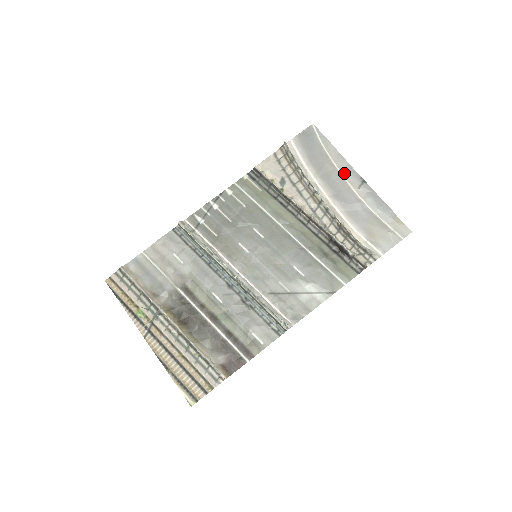
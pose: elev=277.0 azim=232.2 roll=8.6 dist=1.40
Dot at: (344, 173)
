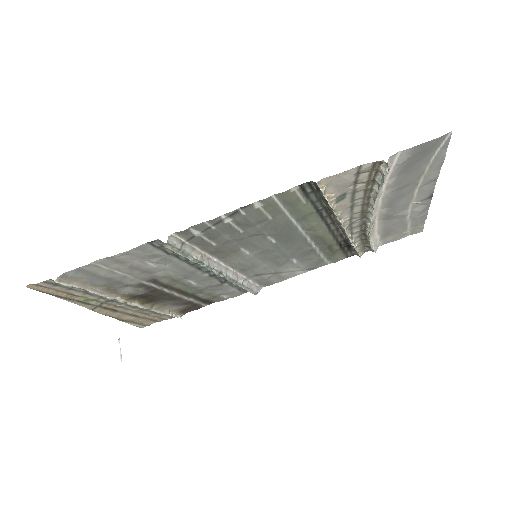
Dot at: (421, 189)
